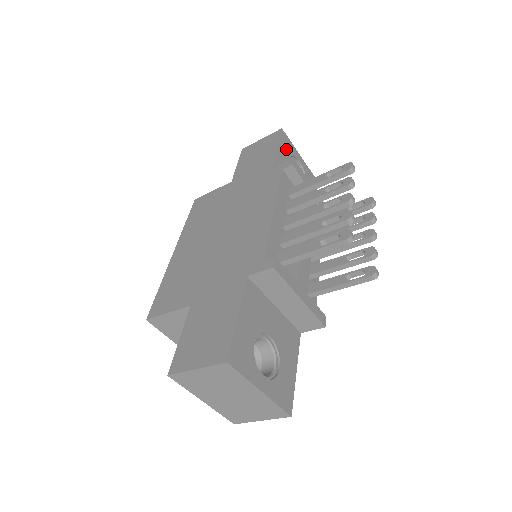
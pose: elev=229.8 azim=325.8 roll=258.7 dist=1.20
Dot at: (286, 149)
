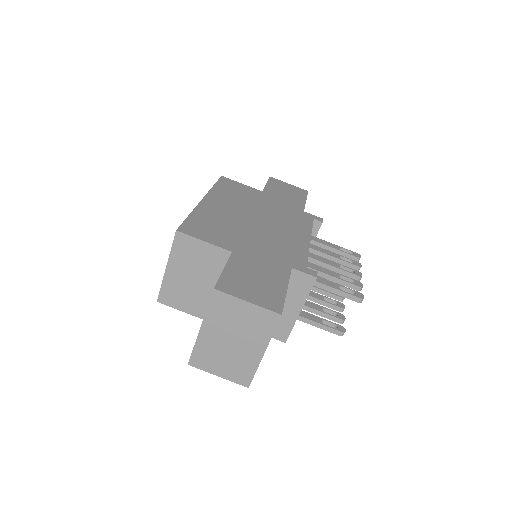
Dot at: occluded
